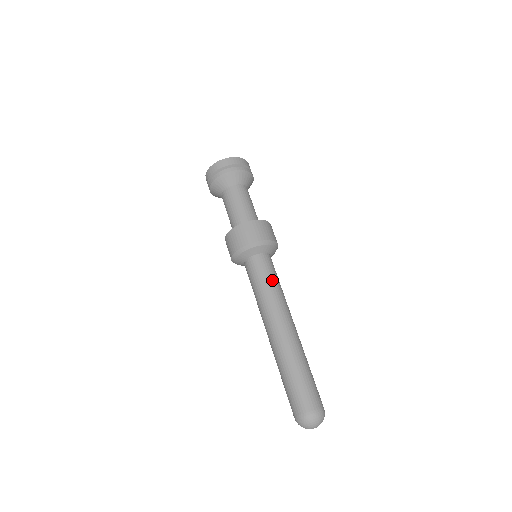
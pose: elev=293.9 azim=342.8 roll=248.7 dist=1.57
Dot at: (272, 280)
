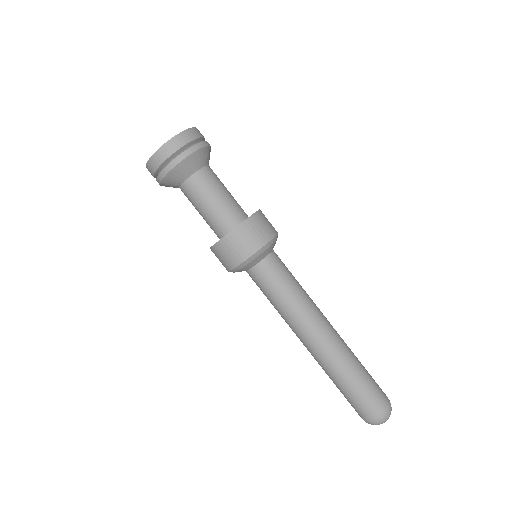
Dot at: (288, 288)
